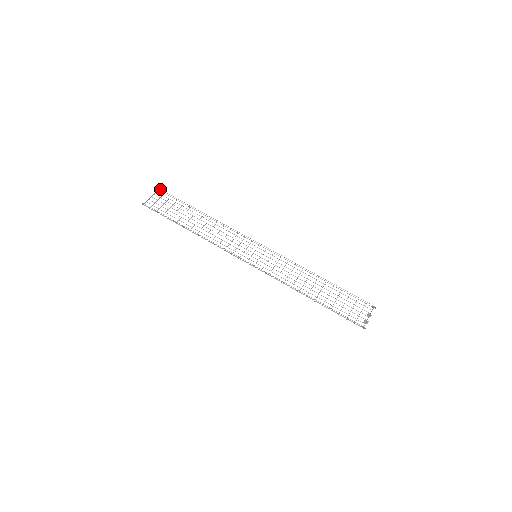
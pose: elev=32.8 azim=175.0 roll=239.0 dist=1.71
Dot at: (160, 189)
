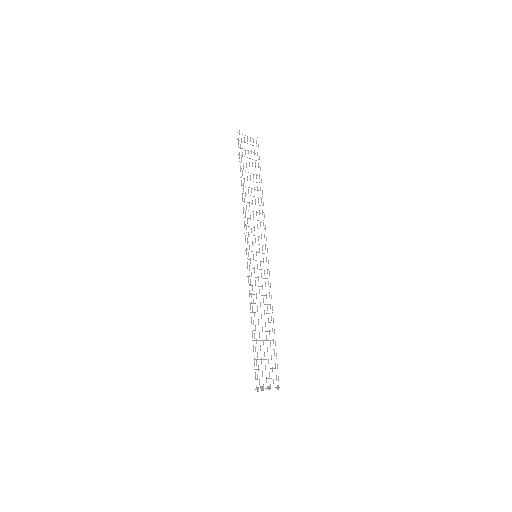
Dot at: occluded
